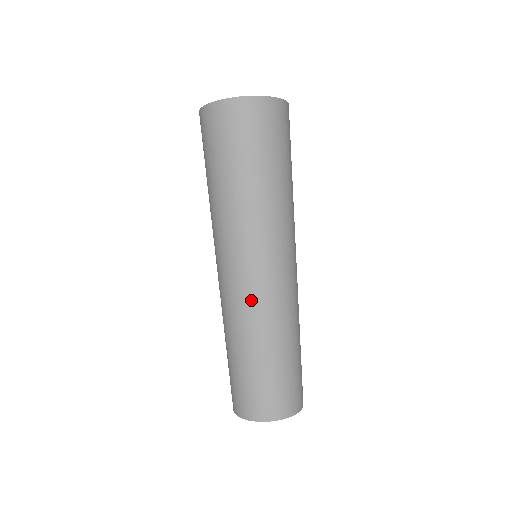
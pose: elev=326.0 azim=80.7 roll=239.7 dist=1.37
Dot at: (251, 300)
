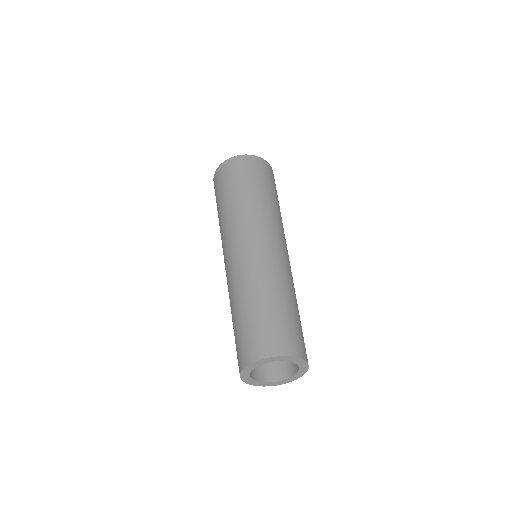
Dot at: (251, 262)
